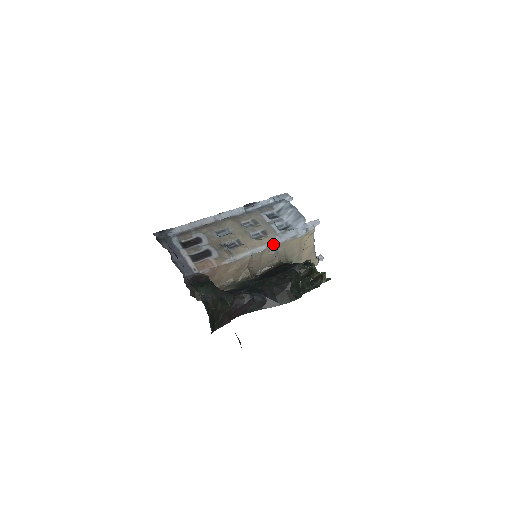
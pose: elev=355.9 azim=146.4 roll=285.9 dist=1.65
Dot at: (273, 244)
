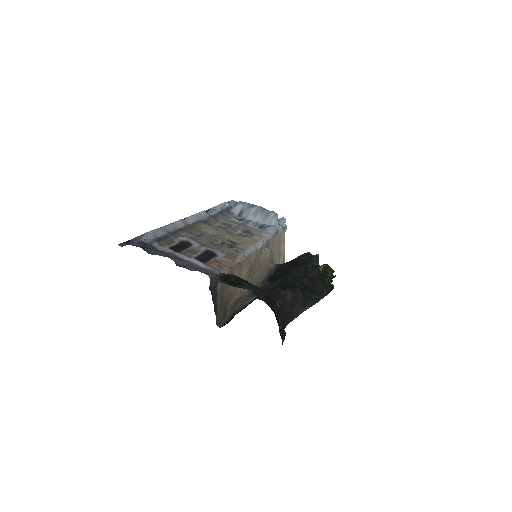
Dot at: (266, 240)
